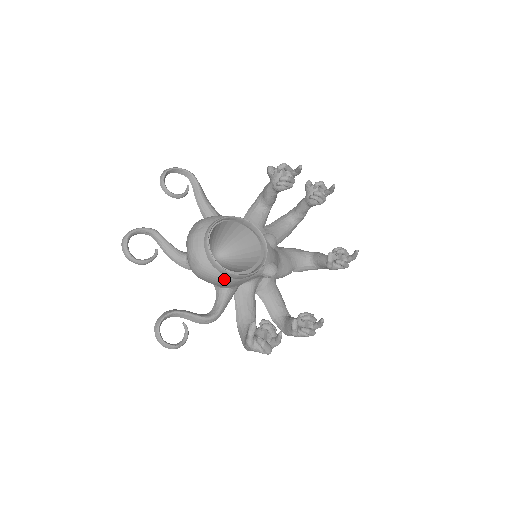
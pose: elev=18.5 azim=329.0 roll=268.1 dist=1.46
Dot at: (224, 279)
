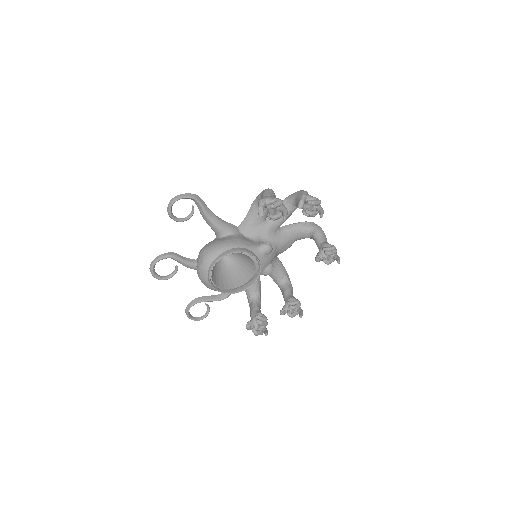
Dot at: occluded
